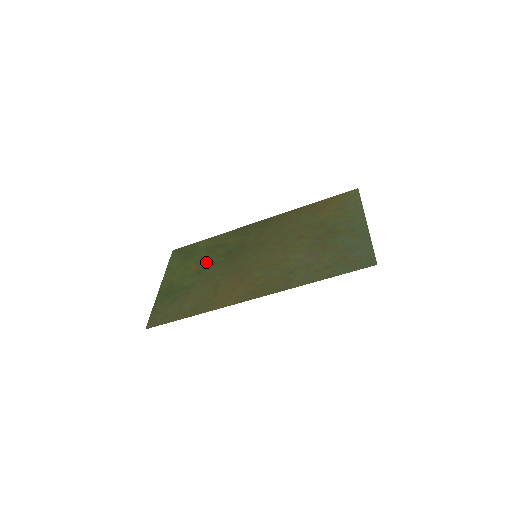
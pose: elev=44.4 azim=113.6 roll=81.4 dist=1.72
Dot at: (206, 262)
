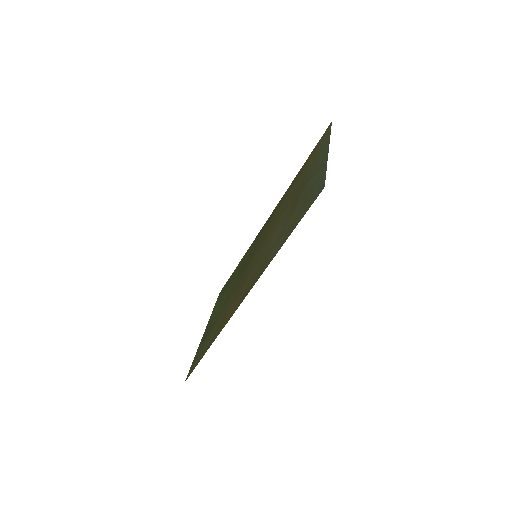
Dot at: (230, 288)
